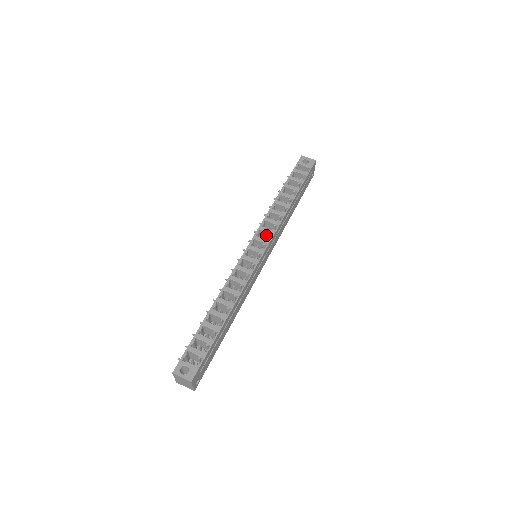
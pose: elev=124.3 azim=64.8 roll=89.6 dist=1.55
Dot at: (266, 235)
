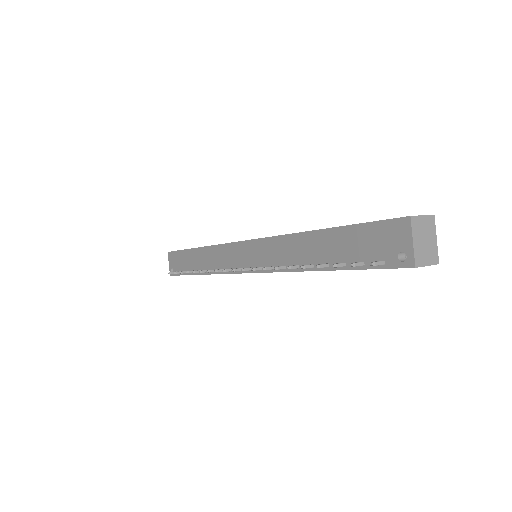
Dot at: occluded
